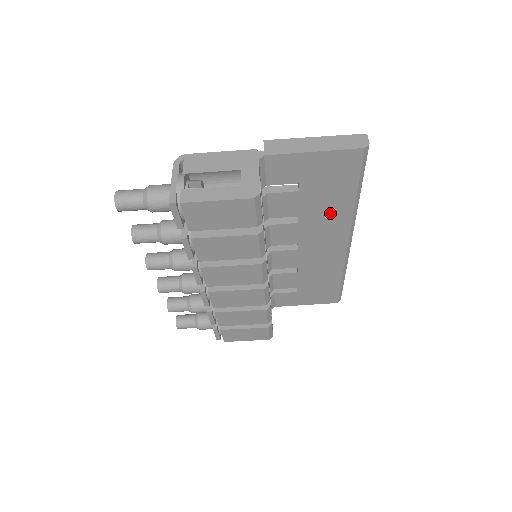
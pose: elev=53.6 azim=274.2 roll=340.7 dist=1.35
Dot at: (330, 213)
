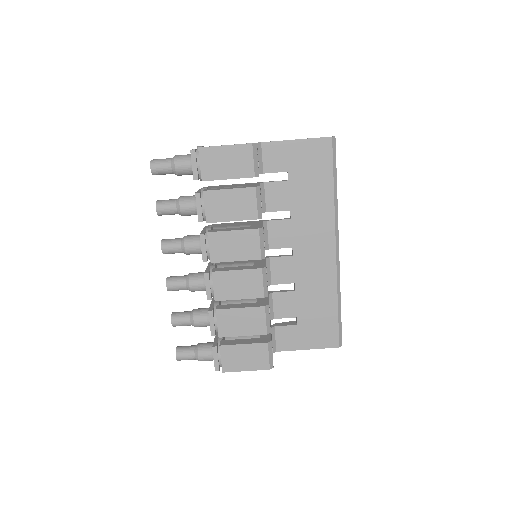
Dot at: (315, 207)
